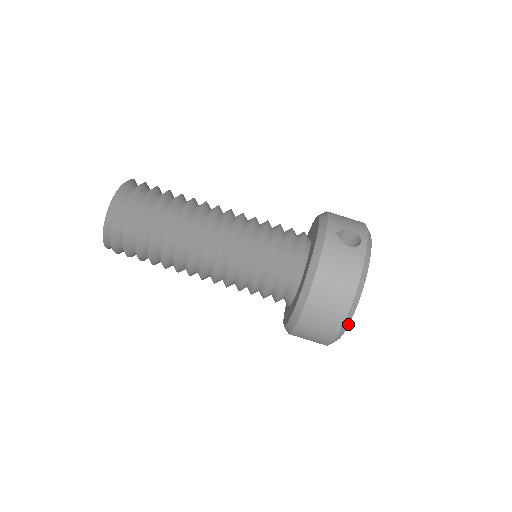
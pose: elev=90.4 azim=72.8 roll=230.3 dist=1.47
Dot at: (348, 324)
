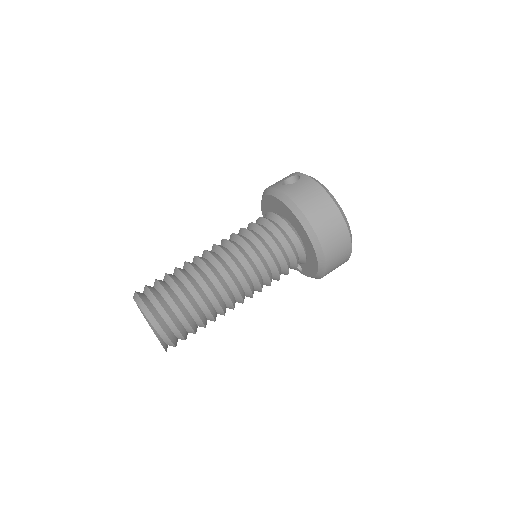
Dot at: (346, 219)
